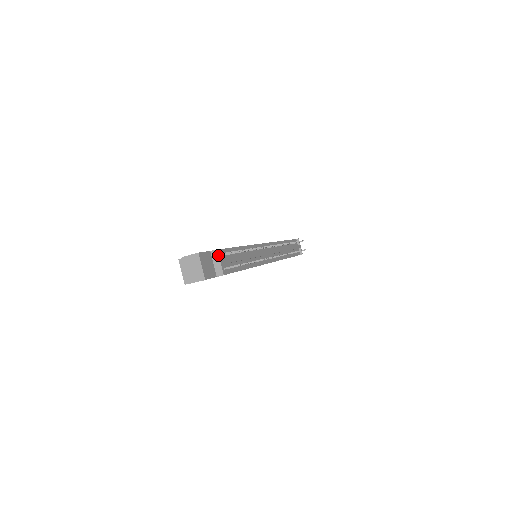
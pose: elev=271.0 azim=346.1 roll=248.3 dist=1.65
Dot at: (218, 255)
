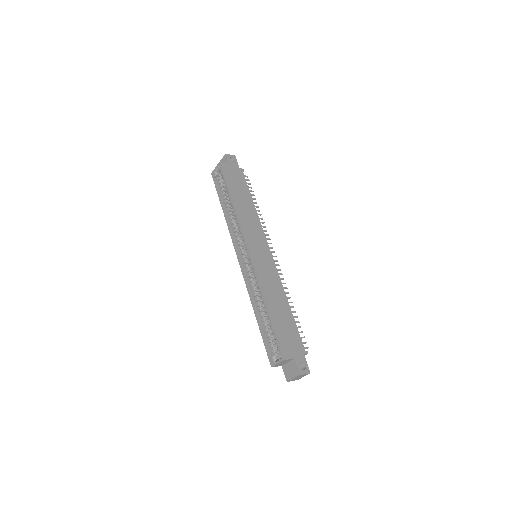
Dot at: occluded
